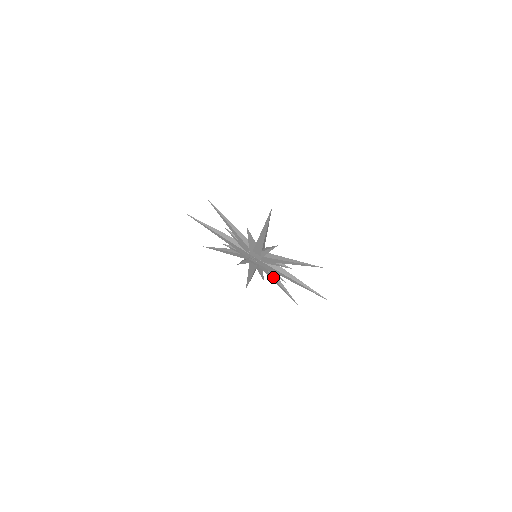
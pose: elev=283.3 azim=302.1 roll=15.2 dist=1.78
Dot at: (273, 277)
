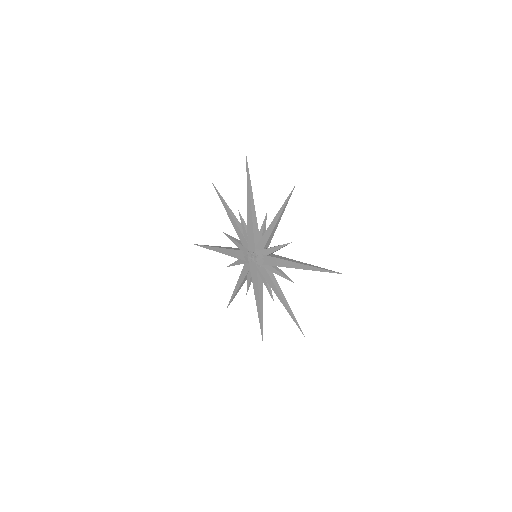
Dot at: (243, 280)
